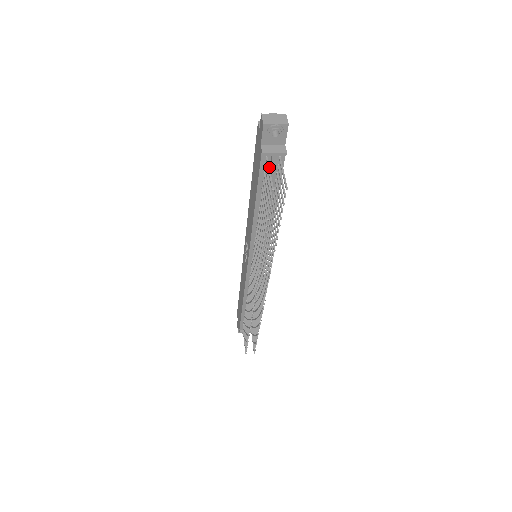
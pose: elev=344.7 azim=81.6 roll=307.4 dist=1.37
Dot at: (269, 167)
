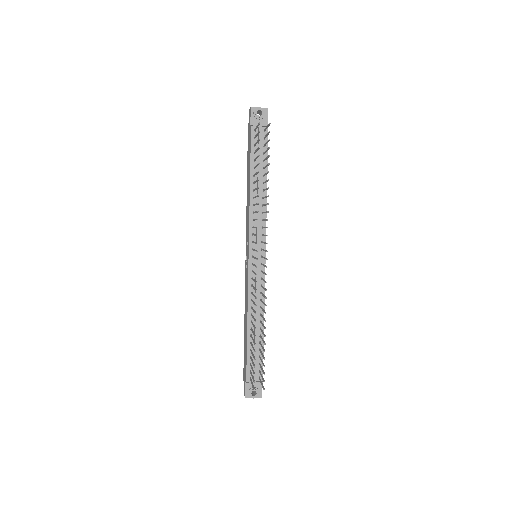
Dot at: (257, 127)
